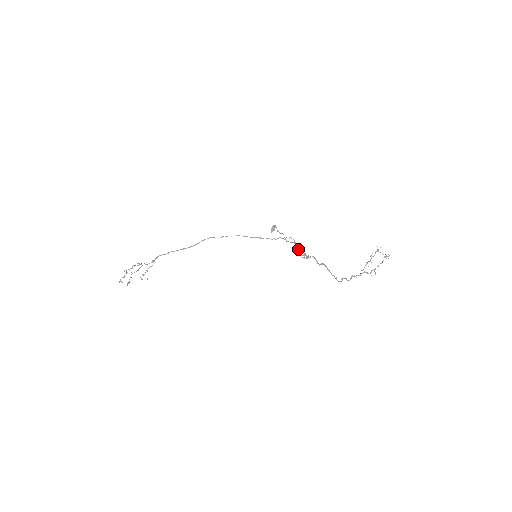
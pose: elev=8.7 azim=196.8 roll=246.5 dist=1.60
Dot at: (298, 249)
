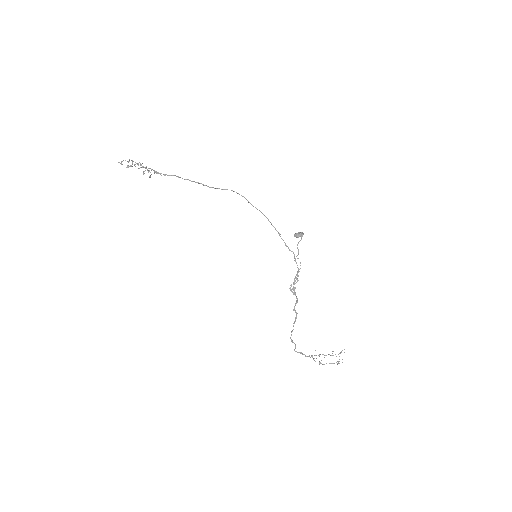
Dot at: (295, 278)
